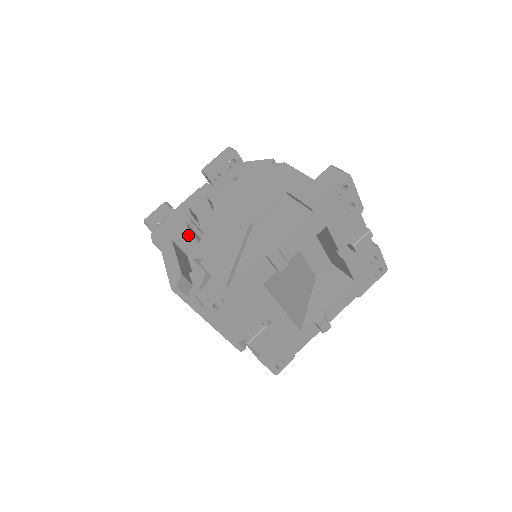
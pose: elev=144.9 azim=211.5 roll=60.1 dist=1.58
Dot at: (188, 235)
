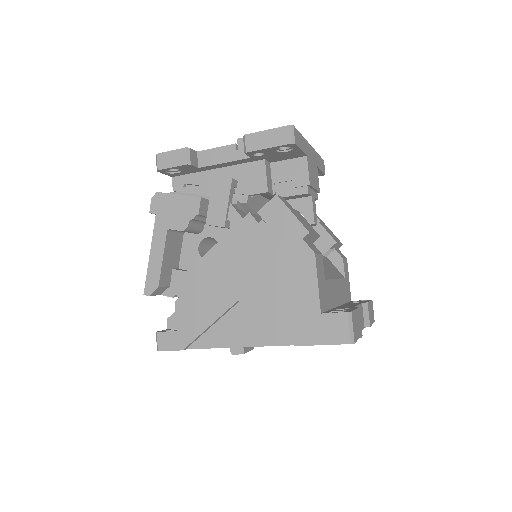
Dot at: (187, 231)
